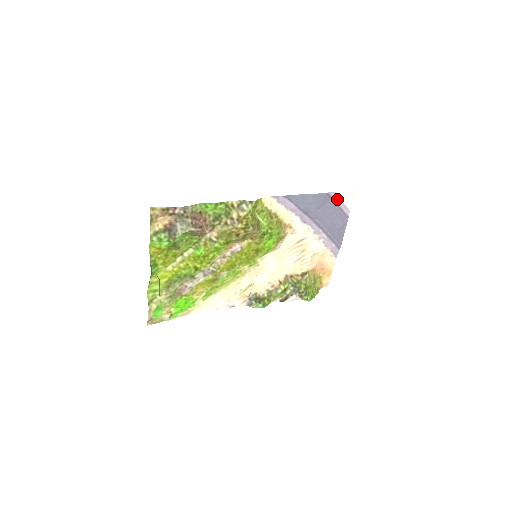
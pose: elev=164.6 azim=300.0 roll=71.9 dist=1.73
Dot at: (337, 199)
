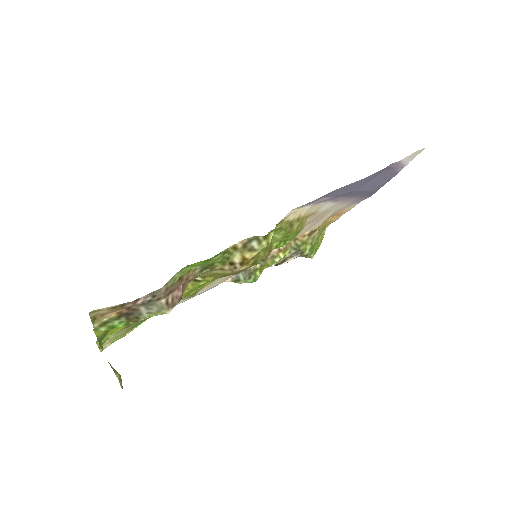
Dot at: (395, 165)
